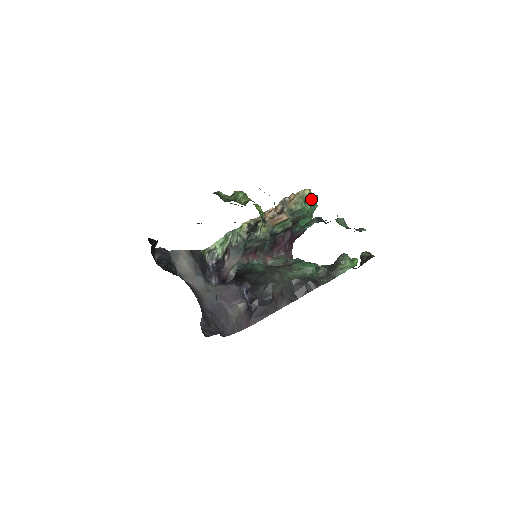
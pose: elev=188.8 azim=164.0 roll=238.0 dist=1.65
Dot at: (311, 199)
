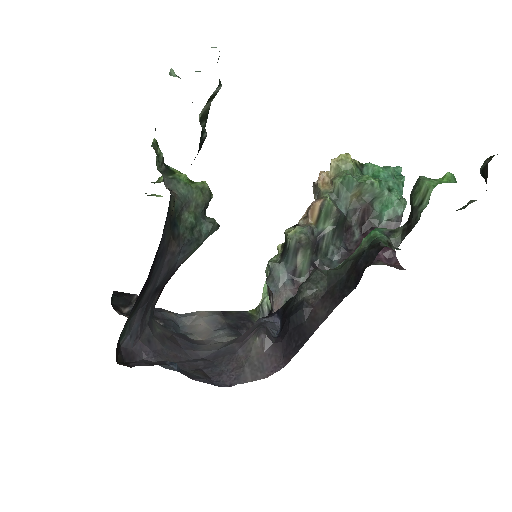
Dot at: (374, 170)
